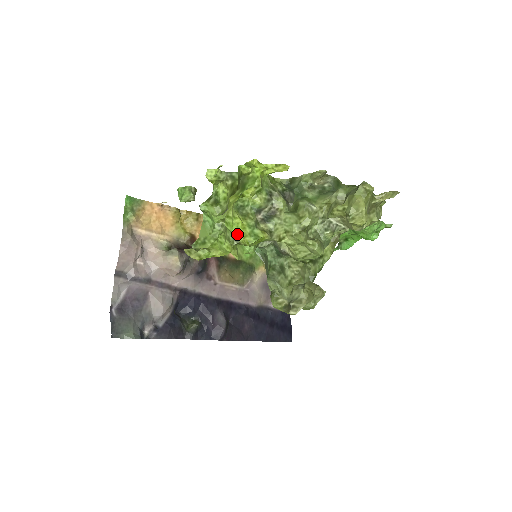
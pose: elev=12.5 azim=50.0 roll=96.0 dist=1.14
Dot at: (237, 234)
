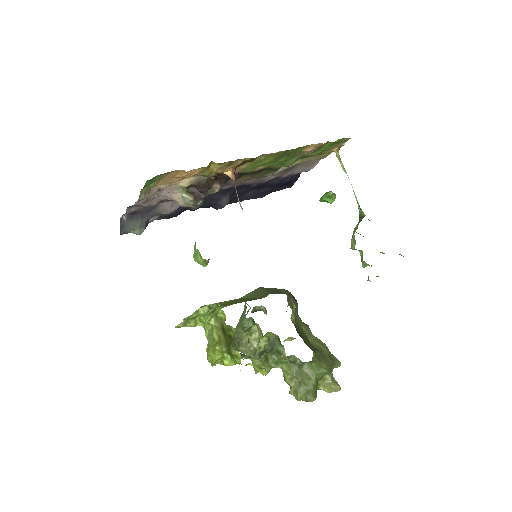
Dot at: occluded
